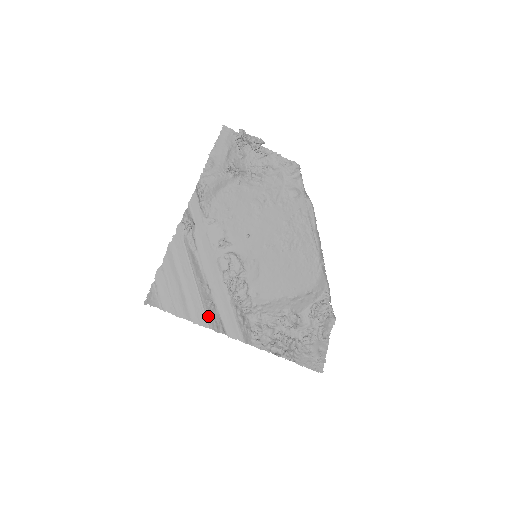
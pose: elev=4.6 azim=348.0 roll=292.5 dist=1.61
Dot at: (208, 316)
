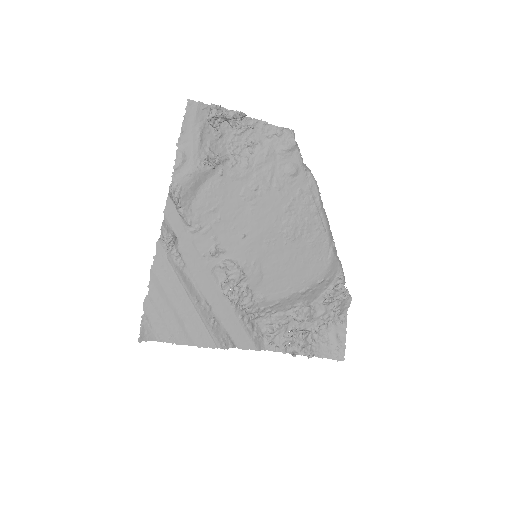
Dot at: (213, 336)
